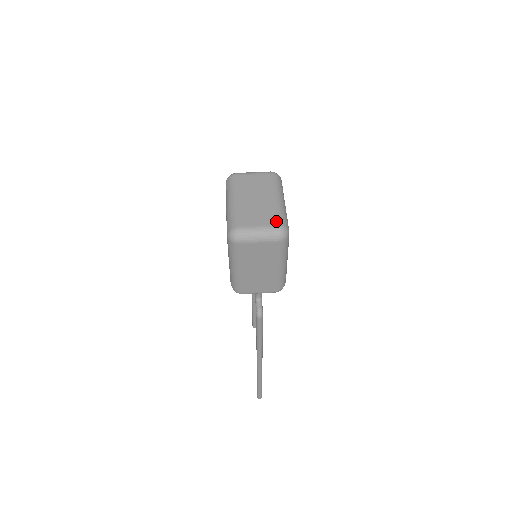
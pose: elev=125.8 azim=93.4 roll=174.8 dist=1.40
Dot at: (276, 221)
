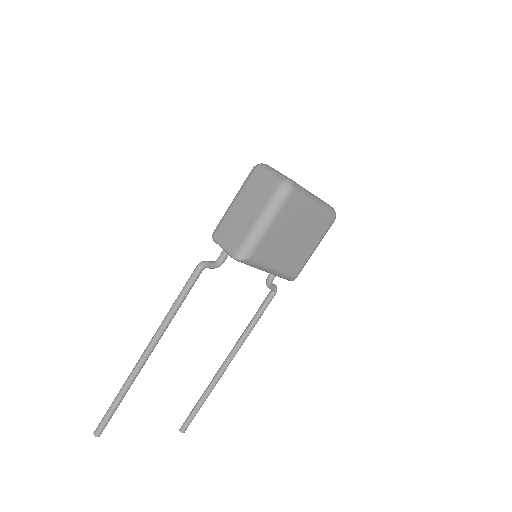
Dot at: occluded
